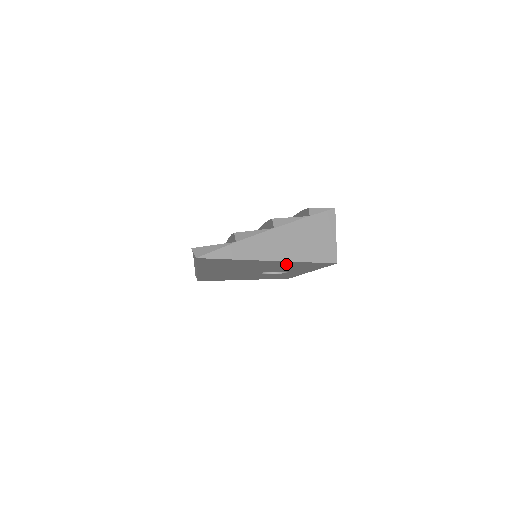
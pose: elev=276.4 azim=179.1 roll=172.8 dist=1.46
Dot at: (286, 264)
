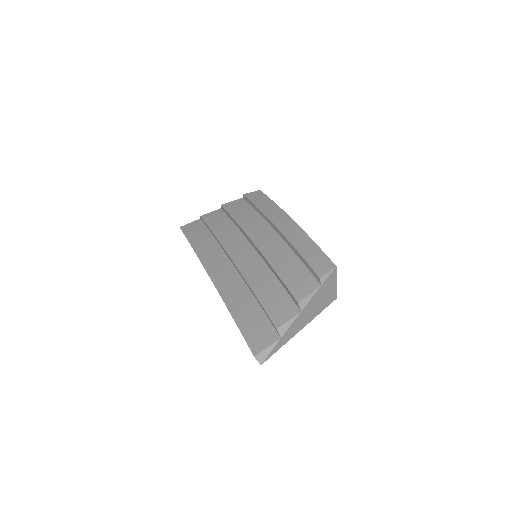
Dot at: occluded
